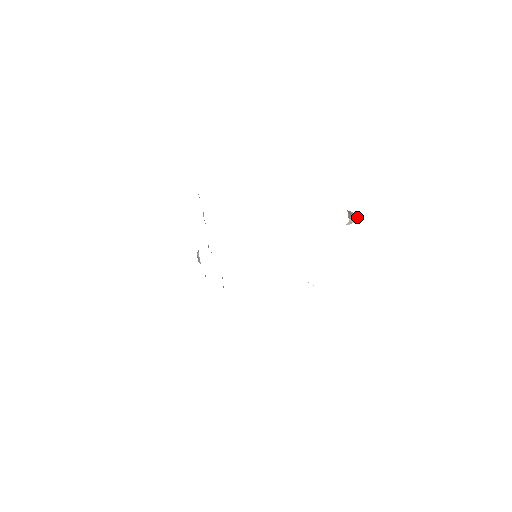
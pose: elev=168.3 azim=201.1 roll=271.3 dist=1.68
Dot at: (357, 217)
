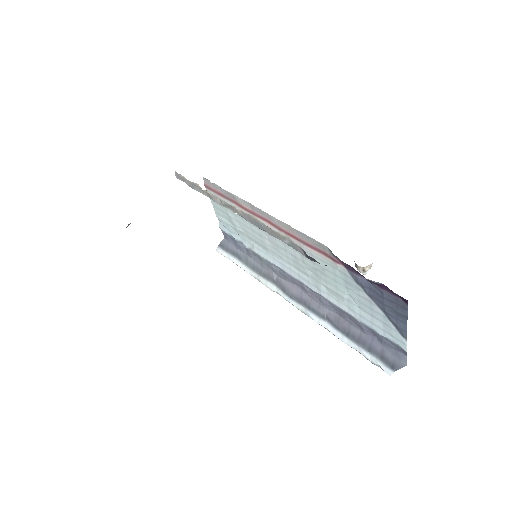
Dot at: occluded
